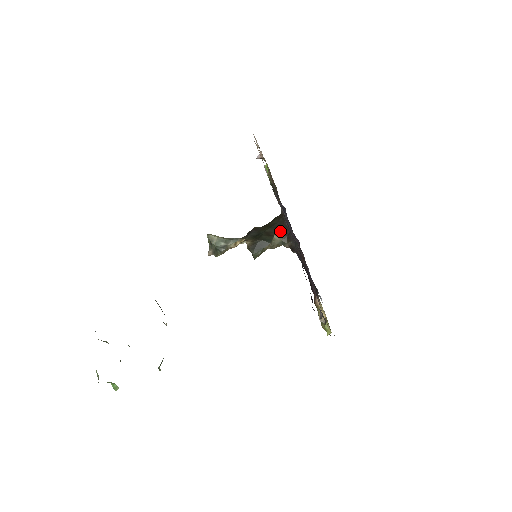
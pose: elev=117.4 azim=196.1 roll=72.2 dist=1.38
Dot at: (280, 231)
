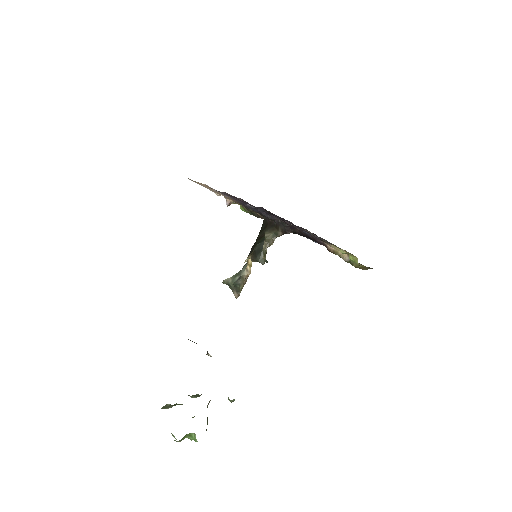
Dot at: (267, 229)
